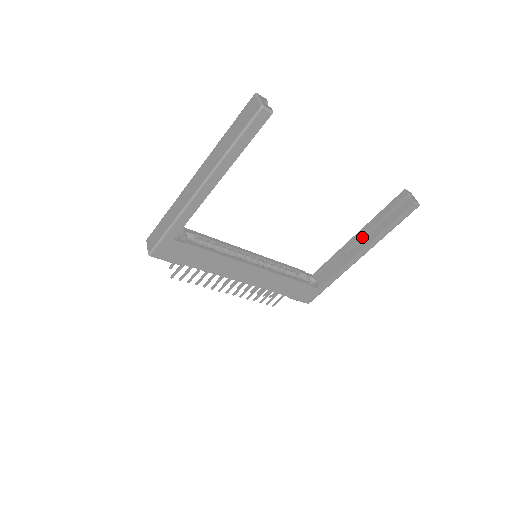
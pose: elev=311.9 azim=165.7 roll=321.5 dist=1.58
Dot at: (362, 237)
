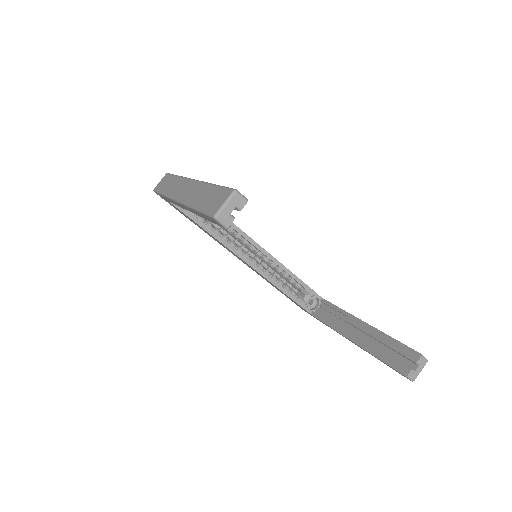
Dot at: (363, 331)
